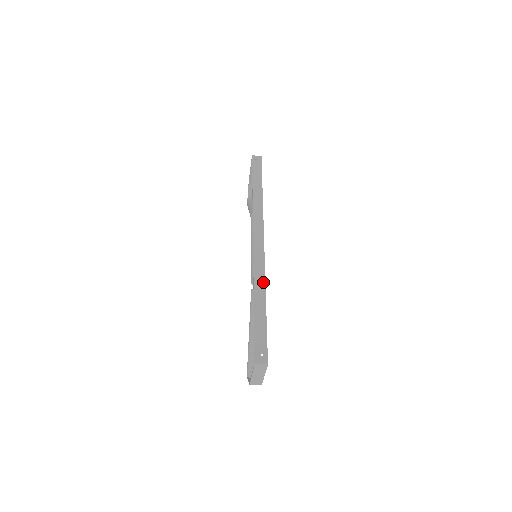
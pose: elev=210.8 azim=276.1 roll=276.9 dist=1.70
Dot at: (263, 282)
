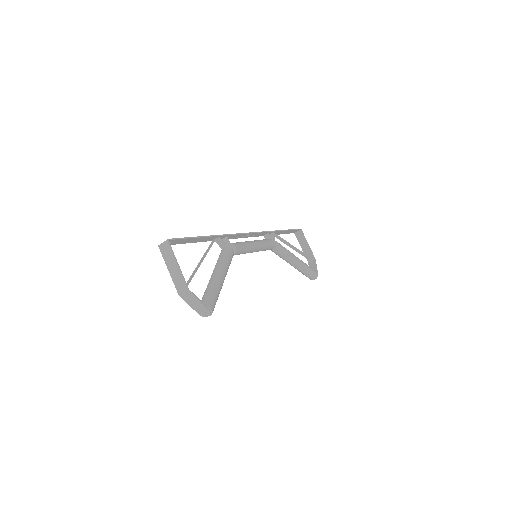
Dot at: (222, 235)
